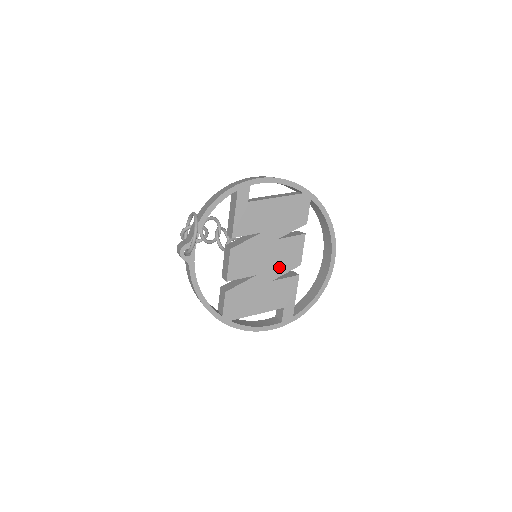
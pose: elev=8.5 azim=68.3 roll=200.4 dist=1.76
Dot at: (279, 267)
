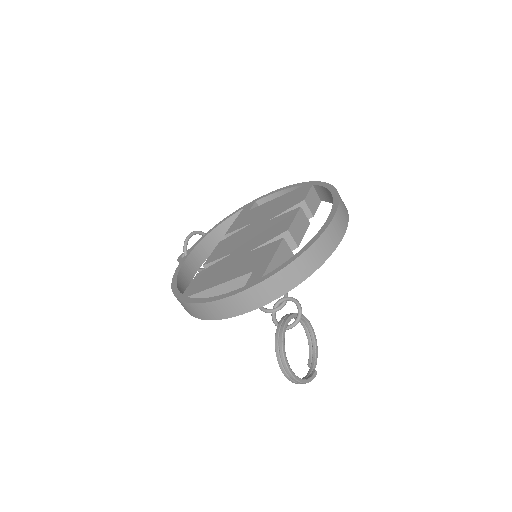
Dot at: (261, 239)
